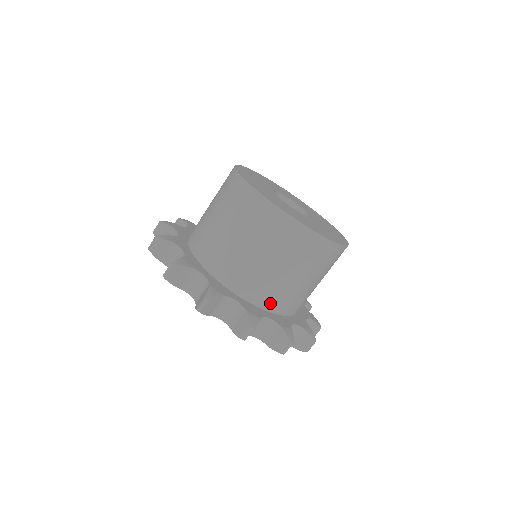
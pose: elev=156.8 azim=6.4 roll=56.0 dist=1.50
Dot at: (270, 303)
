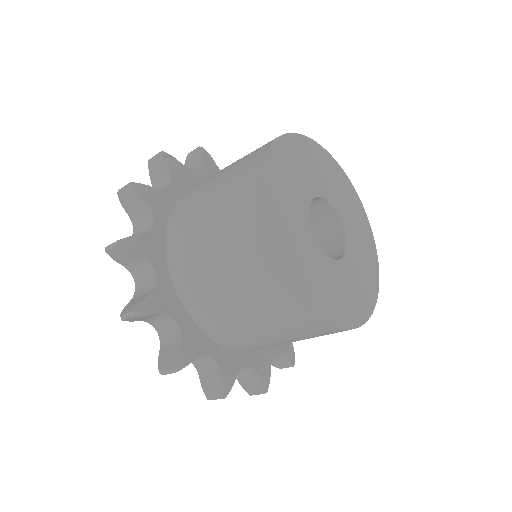
Dot at: (254, 349)
